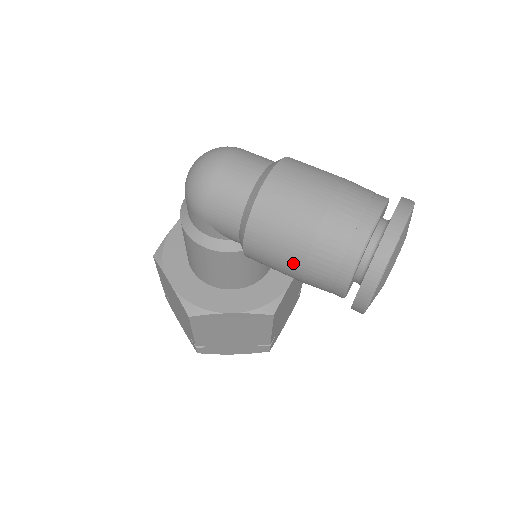
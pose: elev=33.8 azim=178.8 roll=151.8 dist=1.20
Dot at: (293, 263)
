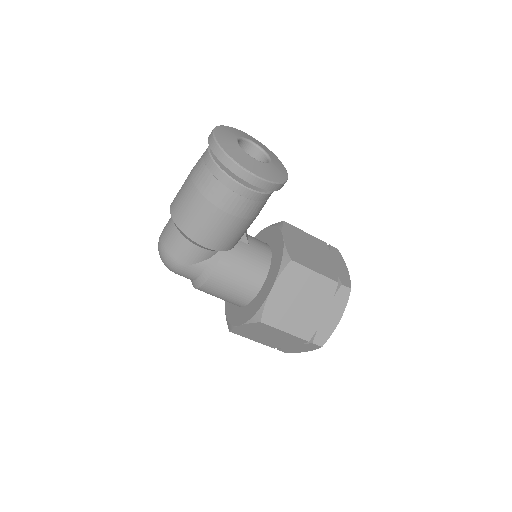
Dot at: (217, 216)
